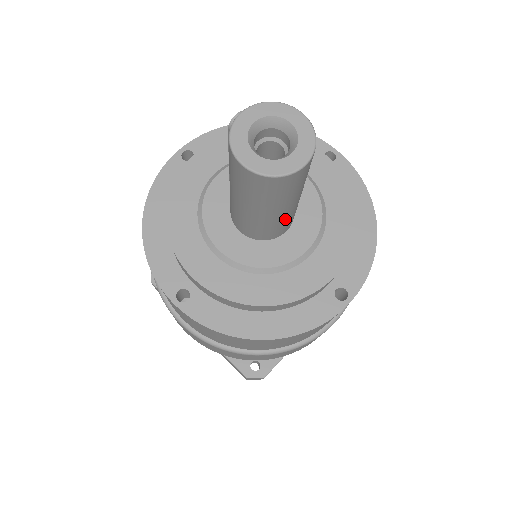
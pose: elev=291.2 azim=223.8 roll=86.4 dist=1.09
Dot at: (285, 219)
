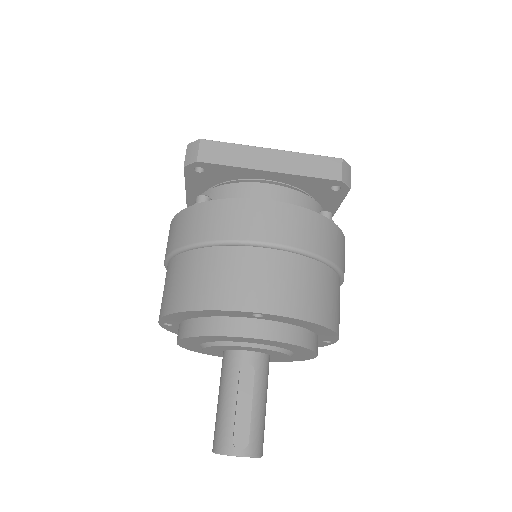
Dot at: occluded
